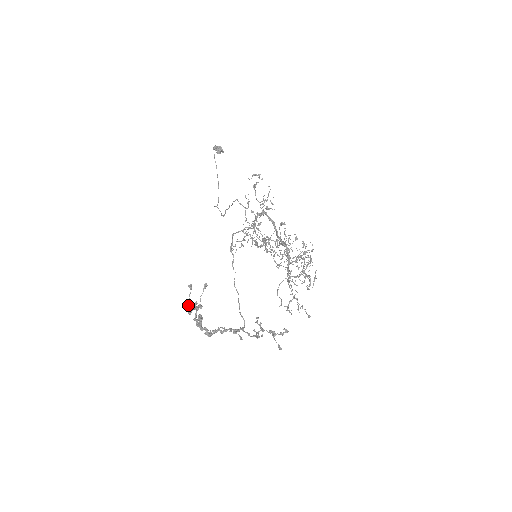
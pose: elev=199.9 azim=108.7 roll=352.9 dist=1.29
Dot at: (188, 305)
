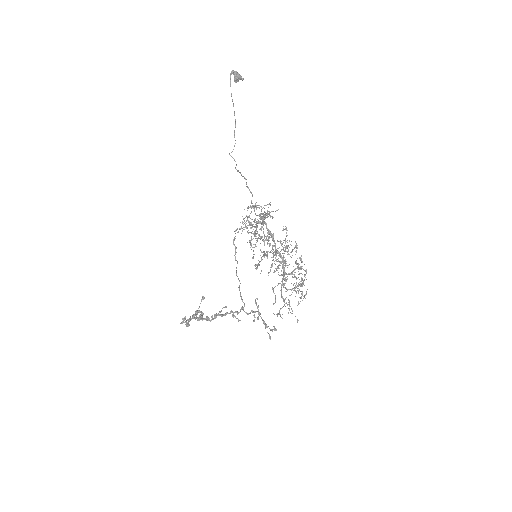
Dot at: (185, 324)
